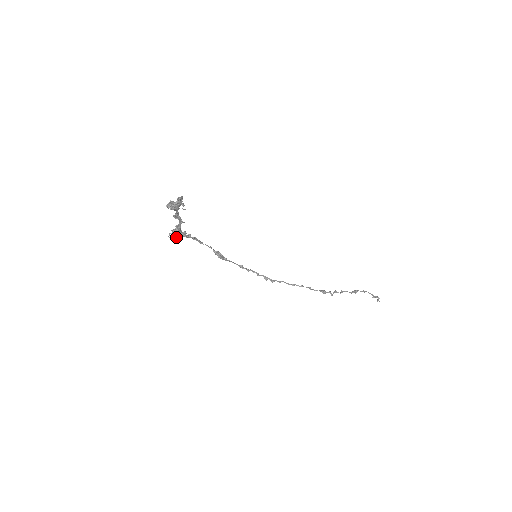
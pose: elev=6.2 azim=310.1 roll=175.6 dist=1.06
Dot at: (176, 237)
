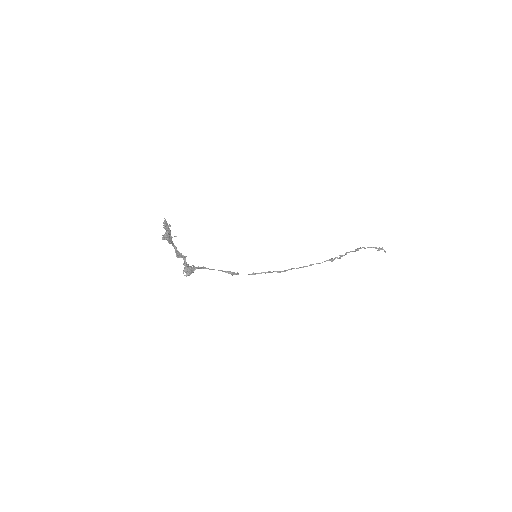
Dot at: (189, 272)
